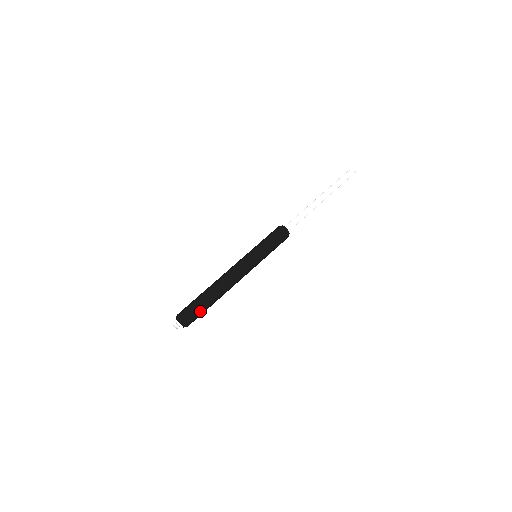
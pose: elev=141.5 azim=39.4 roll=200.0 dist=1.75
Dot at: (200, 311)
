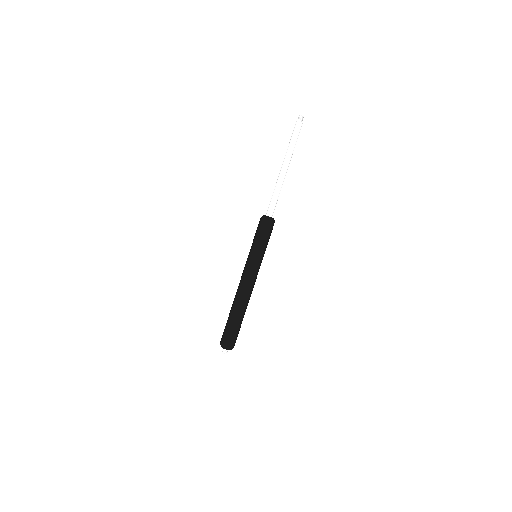
Dot at: (238, 331)
